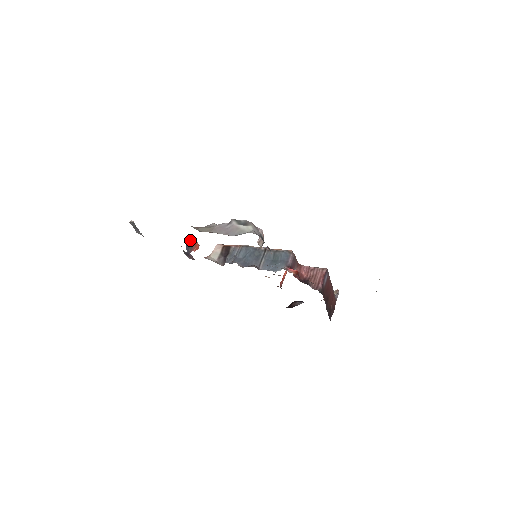
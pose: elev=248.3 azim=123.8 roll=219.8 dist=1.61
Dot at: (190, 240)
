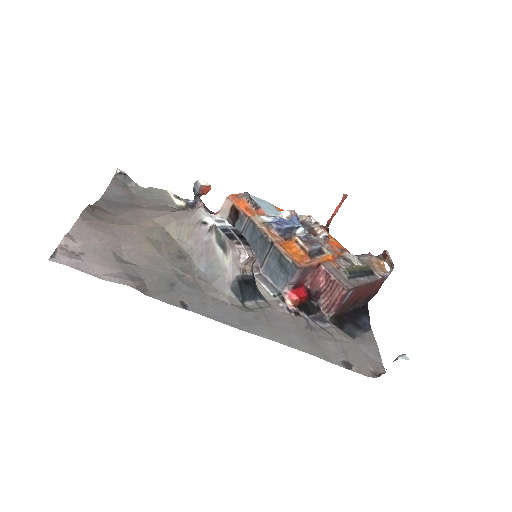
Dot at: (196, 183)
